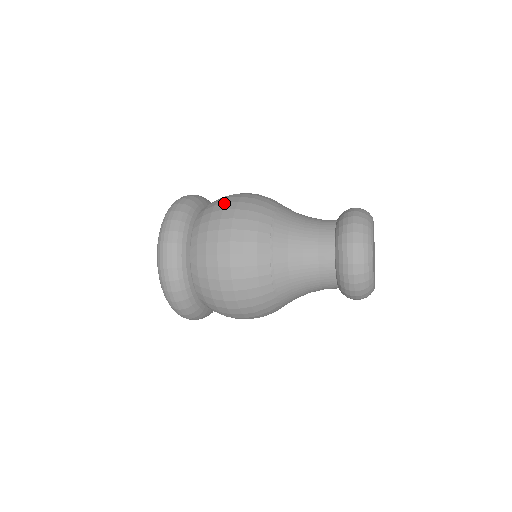
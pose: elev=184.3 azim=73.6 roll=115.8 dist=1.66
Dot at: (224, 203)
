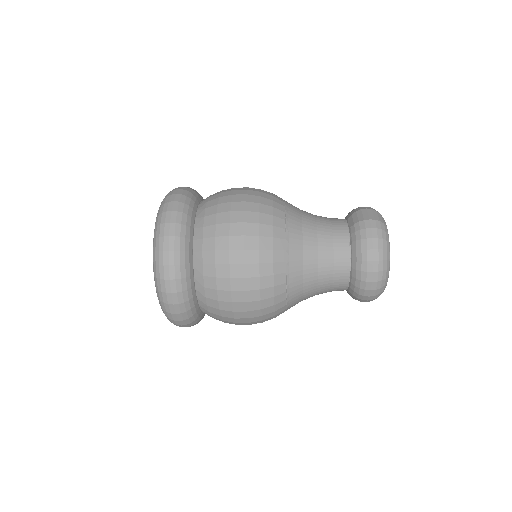
Dot at: occluded
